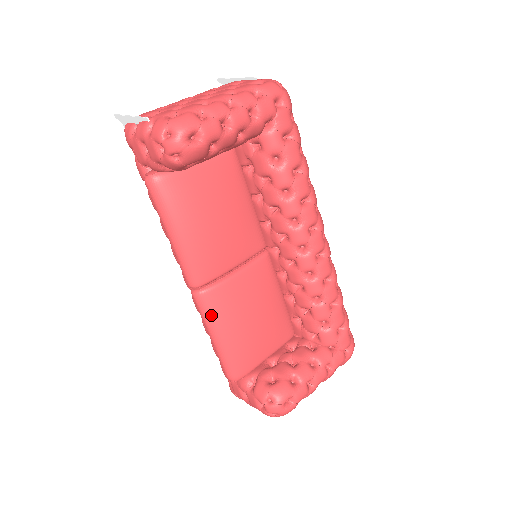
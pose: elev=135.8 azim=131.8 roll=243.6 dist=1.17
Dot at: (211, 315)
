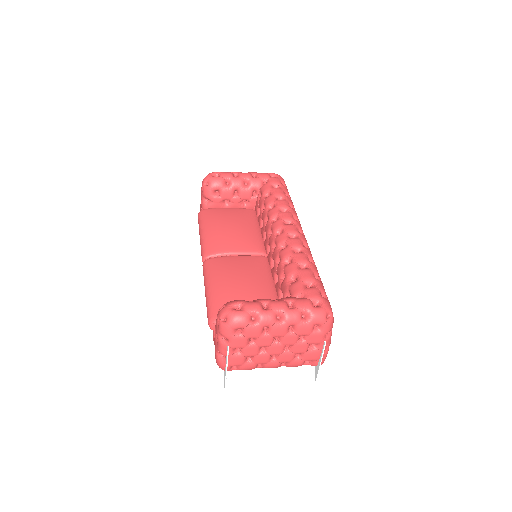
Dot at: (208, 271)
